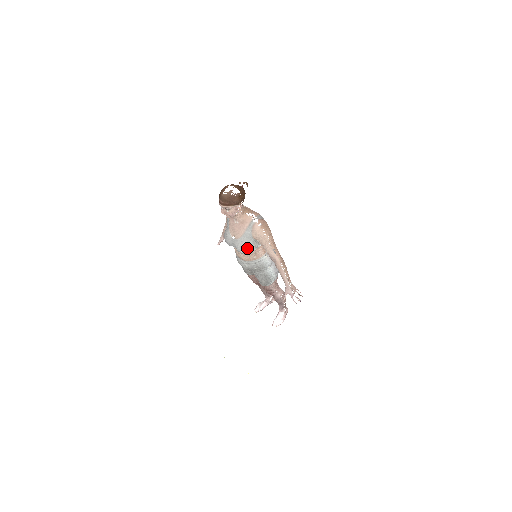
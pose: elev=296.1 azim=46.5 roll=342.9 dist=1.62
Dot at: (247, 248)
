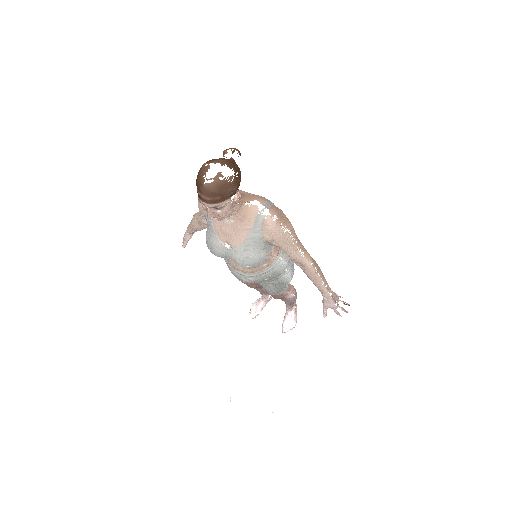
Dot at: (256, 259)
